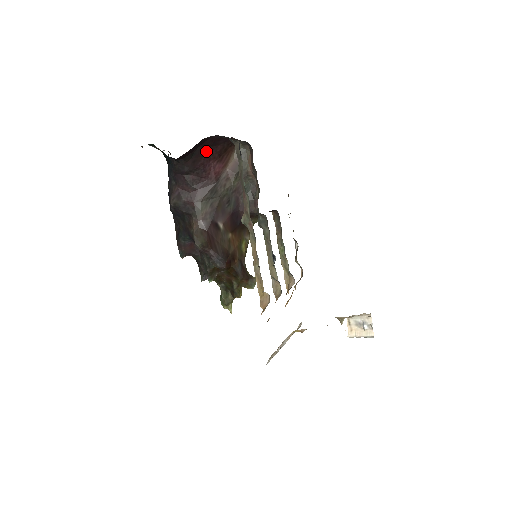
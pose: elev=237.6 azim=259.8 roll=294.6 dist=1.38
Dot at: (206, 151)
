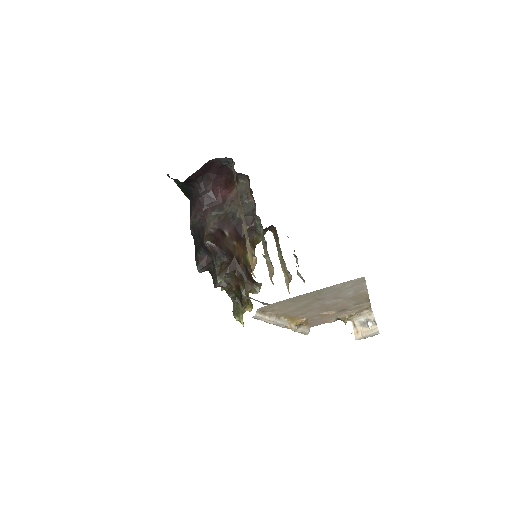
Dot at: (213, 177)
